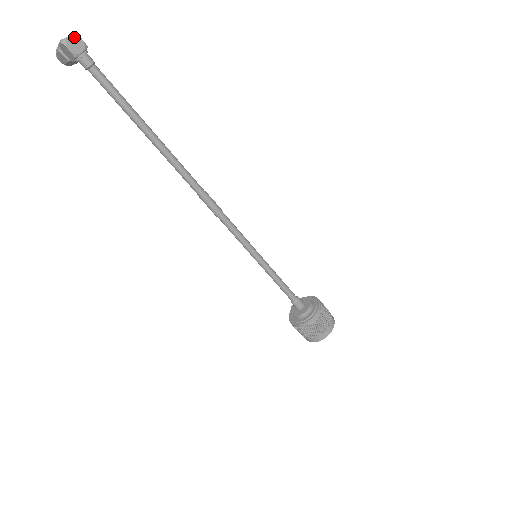
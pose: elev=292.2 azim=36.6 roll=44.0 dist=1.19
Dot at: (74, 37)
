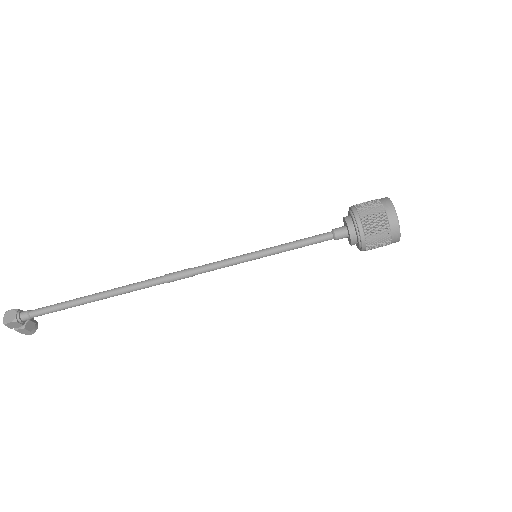
Dot at: (7, 314)
